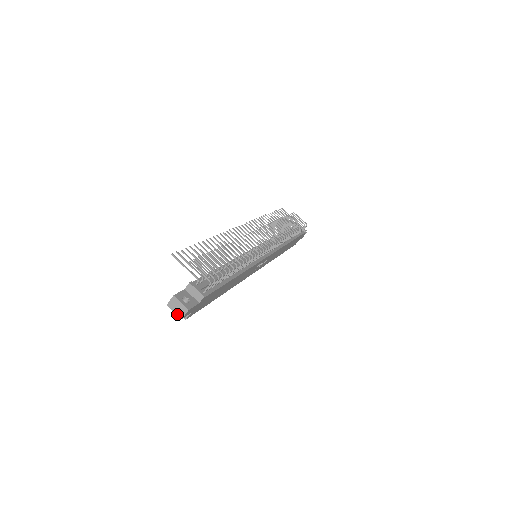
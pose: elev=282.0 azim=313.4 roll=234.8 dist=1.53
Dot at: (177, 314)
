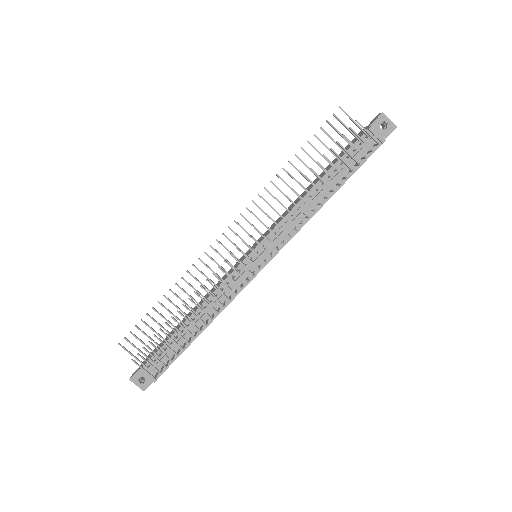
Dot at: occluded
